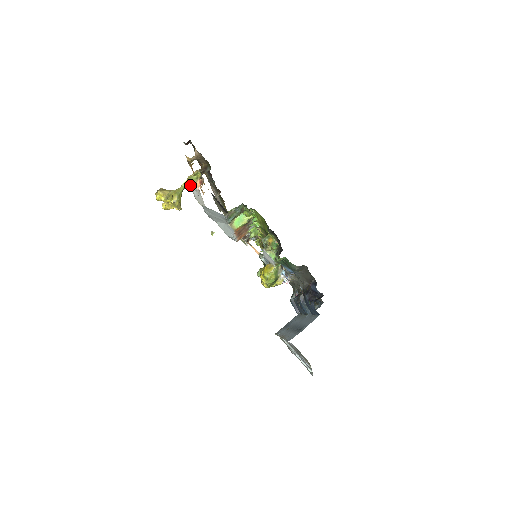
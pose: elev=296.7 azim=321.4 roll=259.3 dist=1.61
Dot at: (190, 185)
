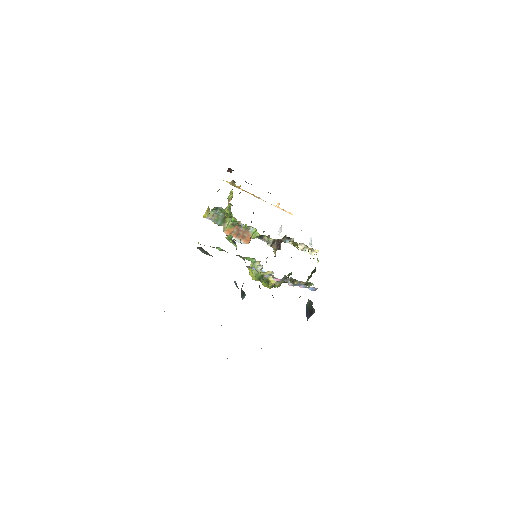
Dot at: (230, 203)
